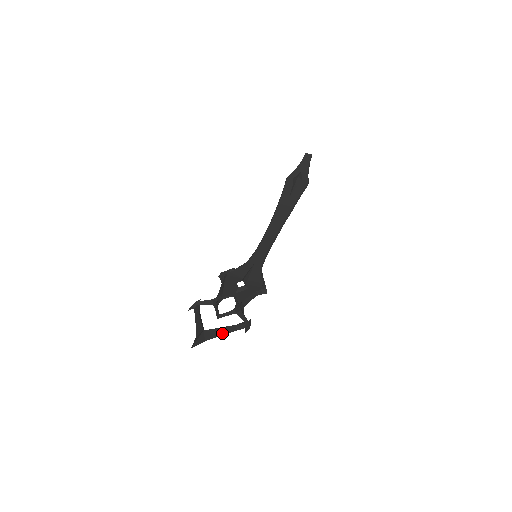
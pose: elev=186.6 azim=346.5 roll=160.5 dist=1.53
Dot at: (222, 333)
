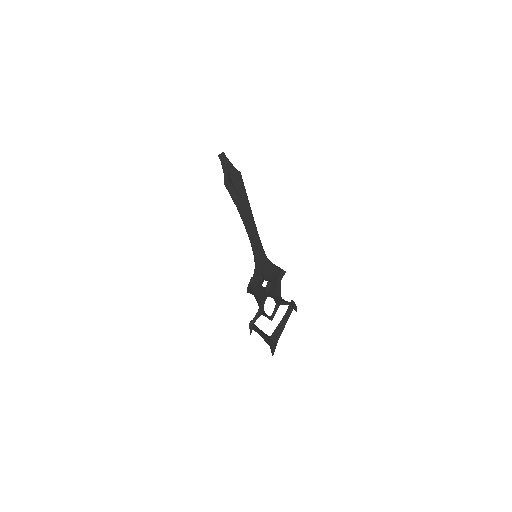
Dot at: (282, 327)
